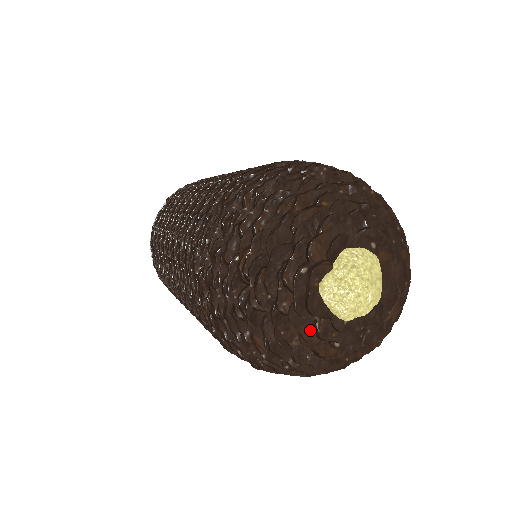
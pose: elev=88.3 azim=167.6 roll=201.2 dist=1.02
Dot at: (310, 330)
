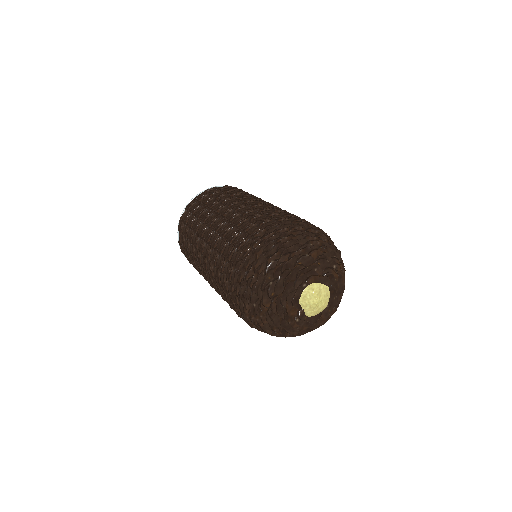
Dot at: (321, 320)
